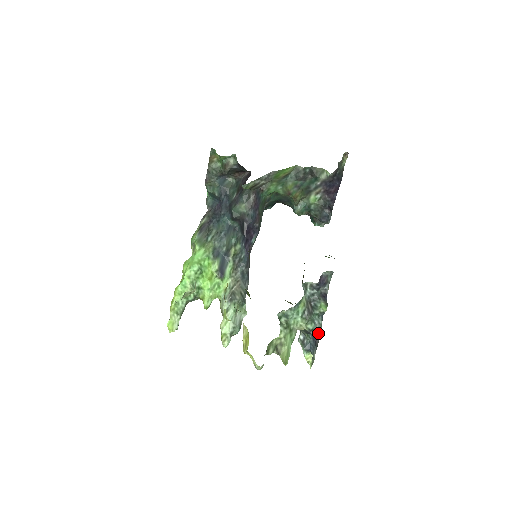
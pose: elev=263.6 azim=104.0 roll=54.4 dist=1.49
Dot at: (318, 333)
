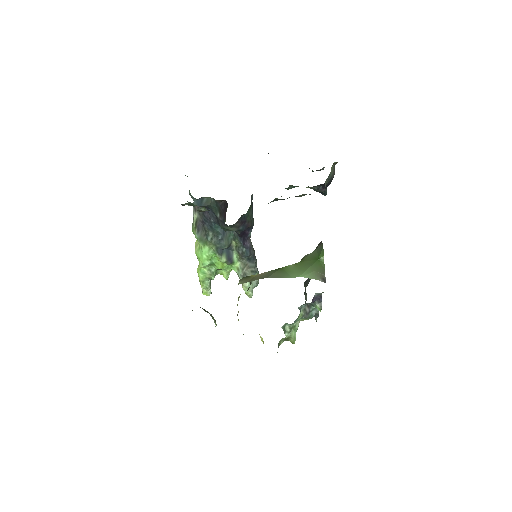
Dot at: (317, 315)
